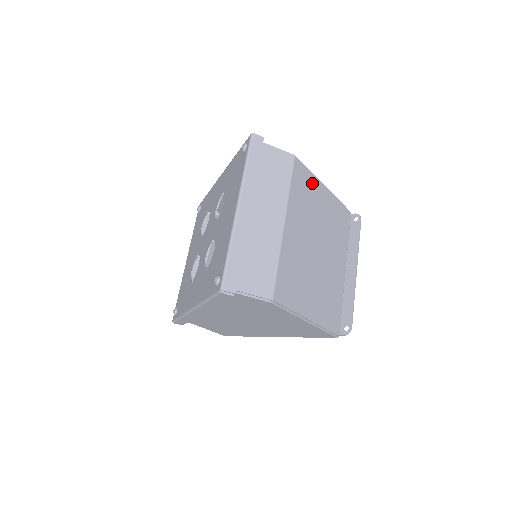
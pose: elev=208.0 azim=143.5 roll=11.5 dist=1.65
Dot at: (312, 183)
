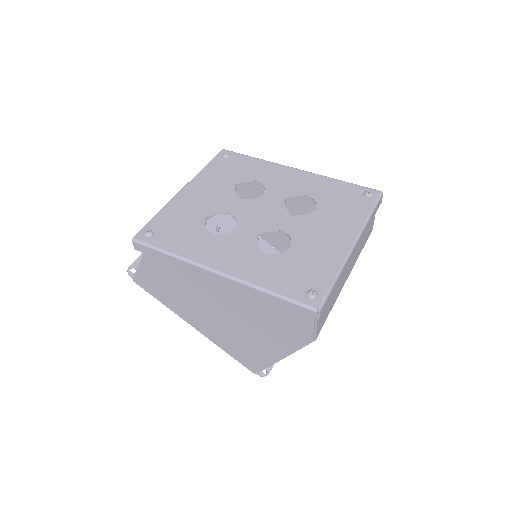
Dot at: occluded
